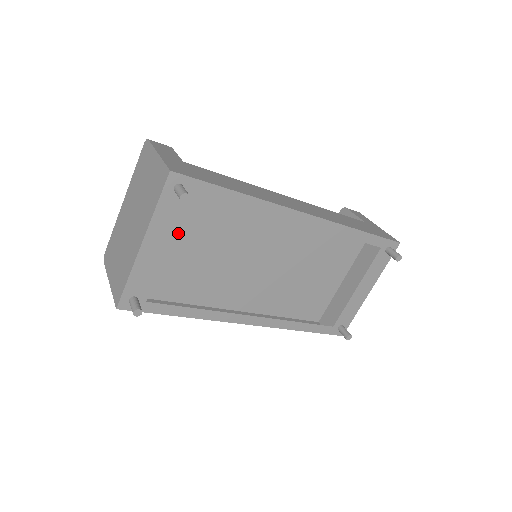
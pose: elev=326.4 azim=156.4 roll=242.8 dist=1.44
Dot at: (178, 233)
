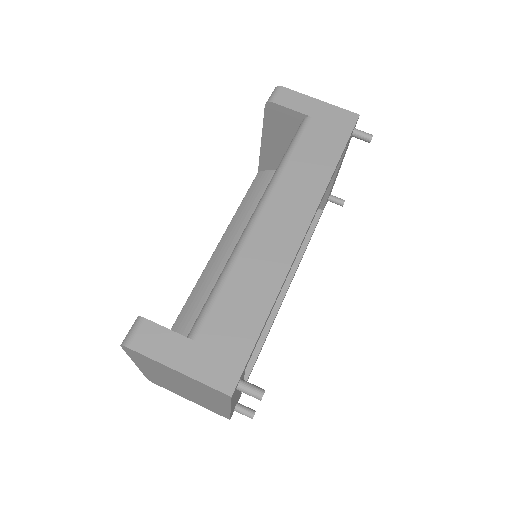
Dot at: occluded
